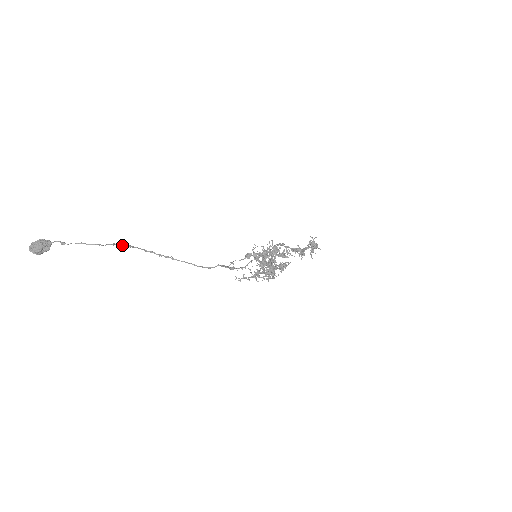
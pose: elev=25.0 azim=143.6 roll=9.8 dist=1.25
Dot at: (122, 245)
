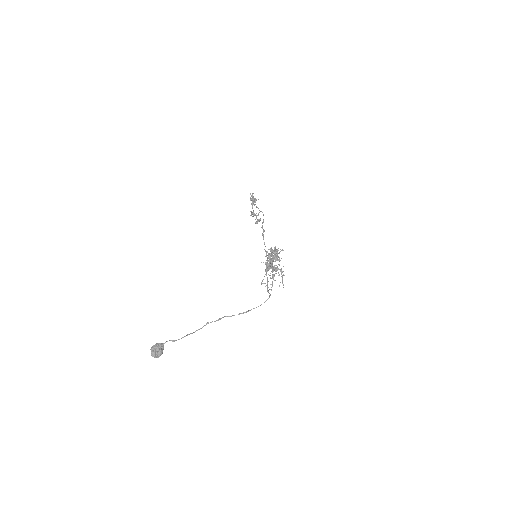
Dot at: occluded
